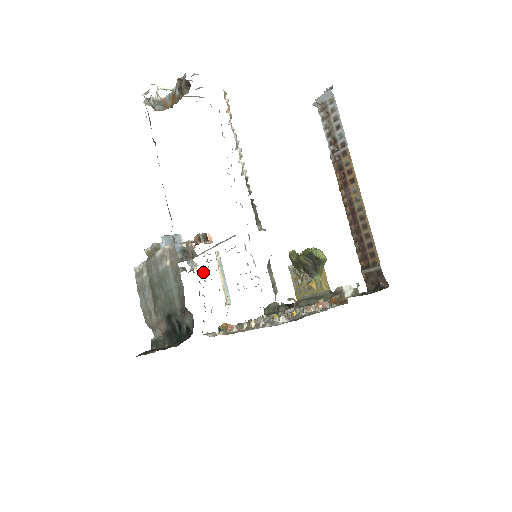
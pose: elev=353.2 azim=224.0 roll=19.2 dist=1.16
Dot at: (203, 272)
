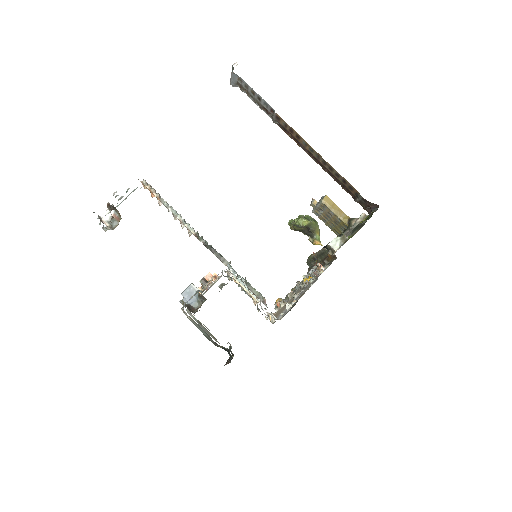
Dot at: occluded
